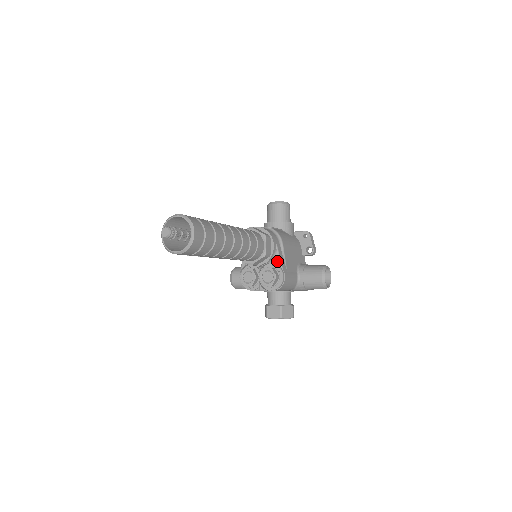
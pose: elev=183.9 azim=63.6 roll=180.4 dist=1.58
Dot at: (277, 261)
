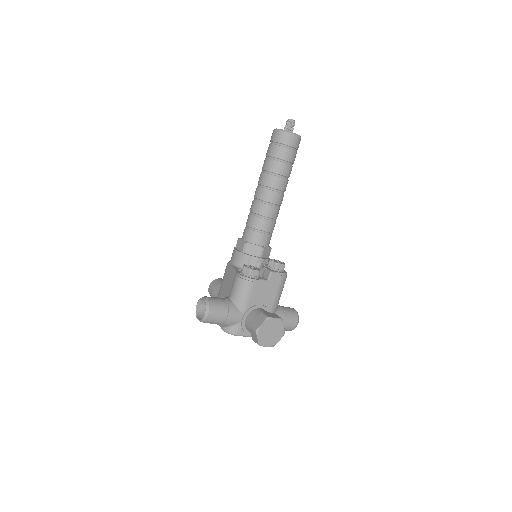
Dot at: occluded
